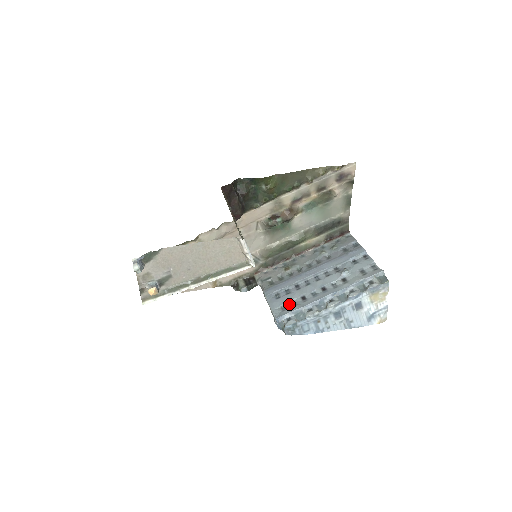
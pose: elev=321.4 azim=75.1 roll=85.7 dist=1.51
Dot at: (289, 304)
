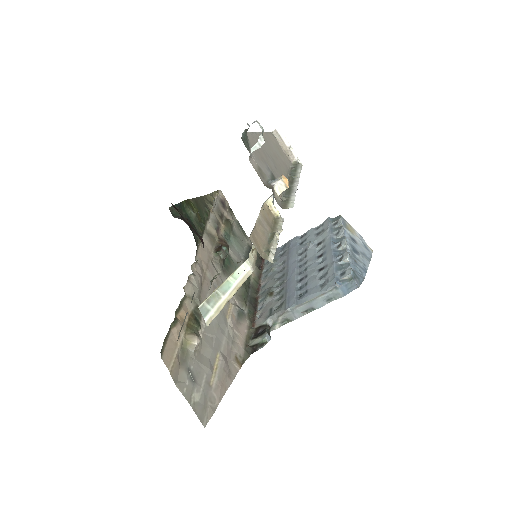
Dot at: (321, 279)
